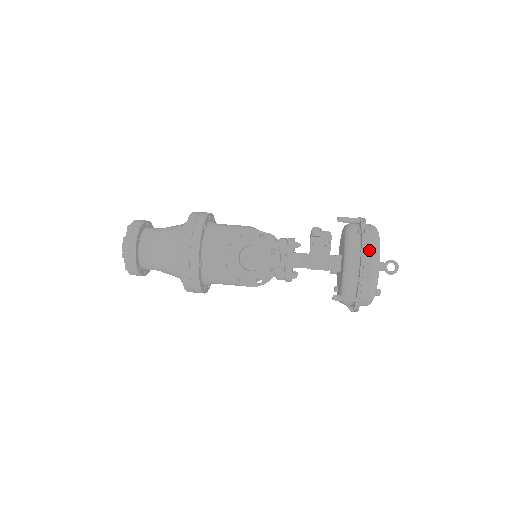
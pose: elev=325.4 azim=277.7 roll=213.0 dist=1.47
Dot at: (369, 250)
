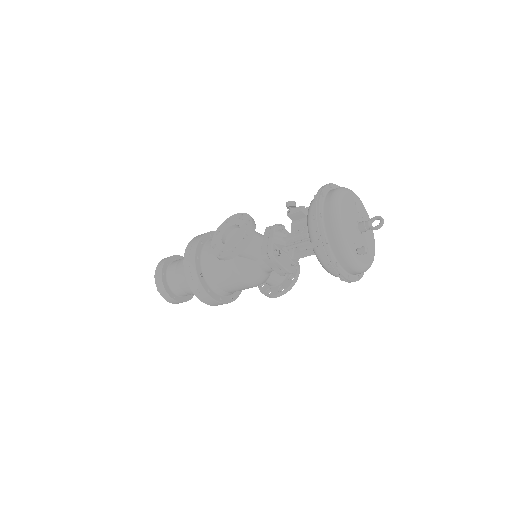
Dot at: (328, 194)
